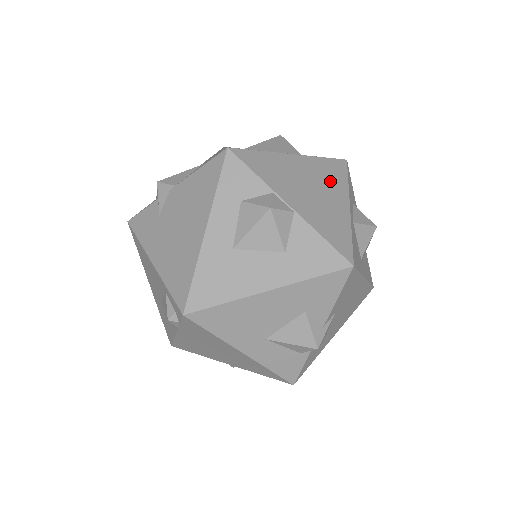
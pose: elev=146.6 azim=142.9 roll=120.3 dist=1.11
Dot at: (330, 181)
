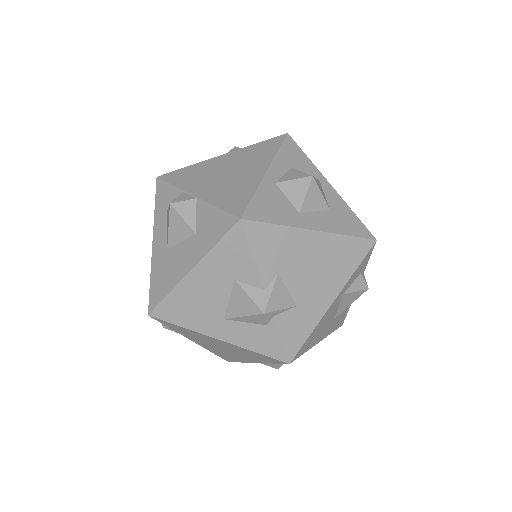
Dot at: (254, 159)
